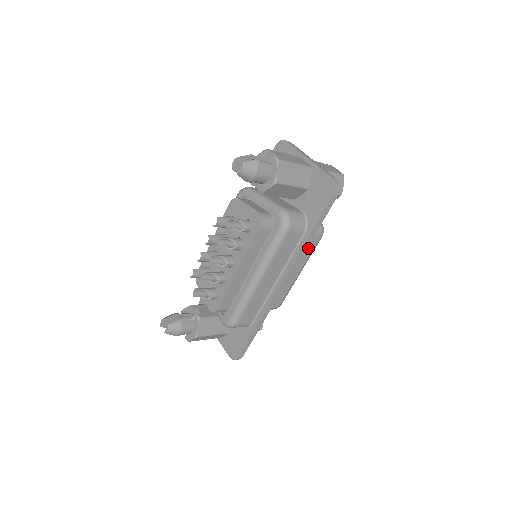
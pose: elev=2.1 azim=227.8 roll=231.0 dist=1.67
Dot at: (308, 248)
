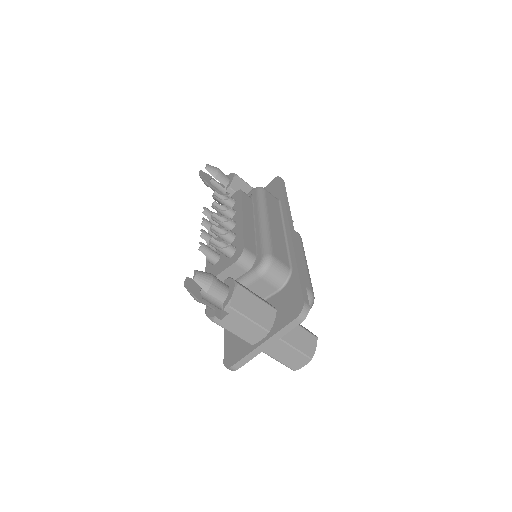
Dot at: (296, 238)
